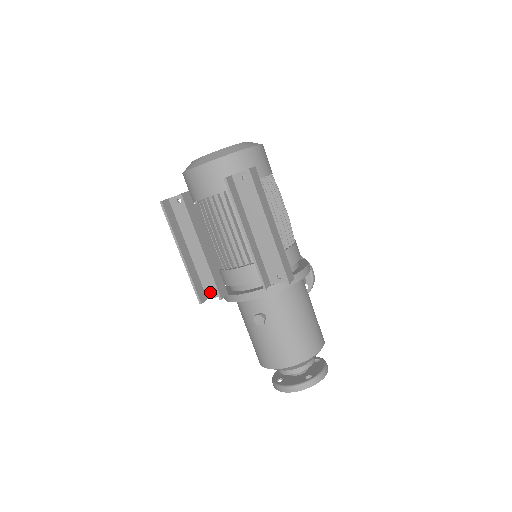
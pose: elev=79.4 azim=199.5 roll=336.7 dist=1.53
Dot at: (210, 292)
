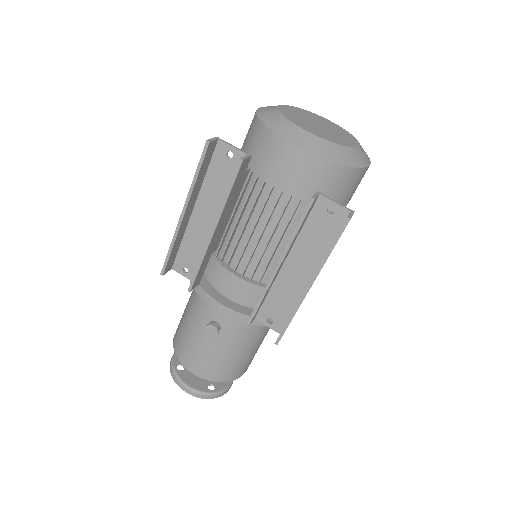
Dot at: (181, 266)
